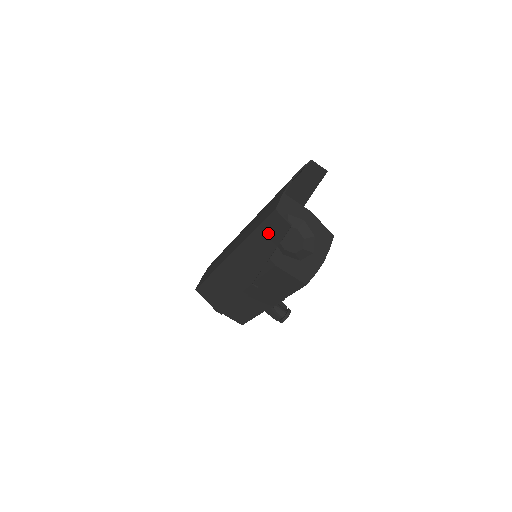
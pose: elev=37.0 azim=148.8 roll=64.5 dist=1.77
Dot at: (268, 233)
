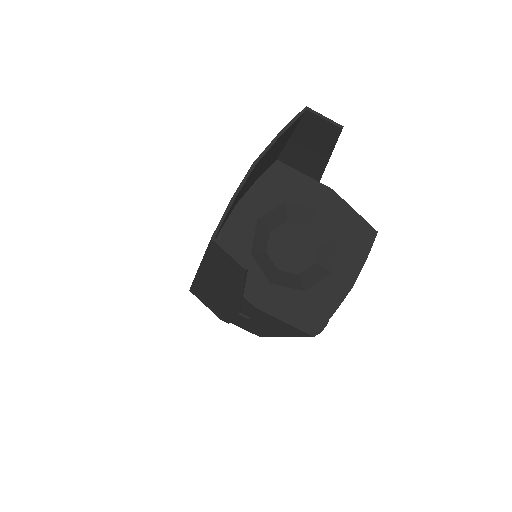
Dot at: (221, 266)
